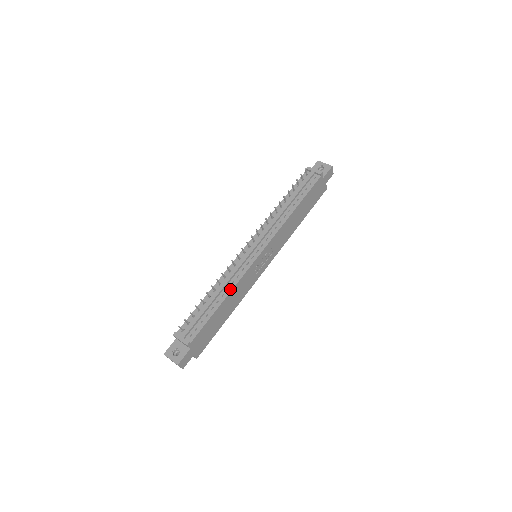
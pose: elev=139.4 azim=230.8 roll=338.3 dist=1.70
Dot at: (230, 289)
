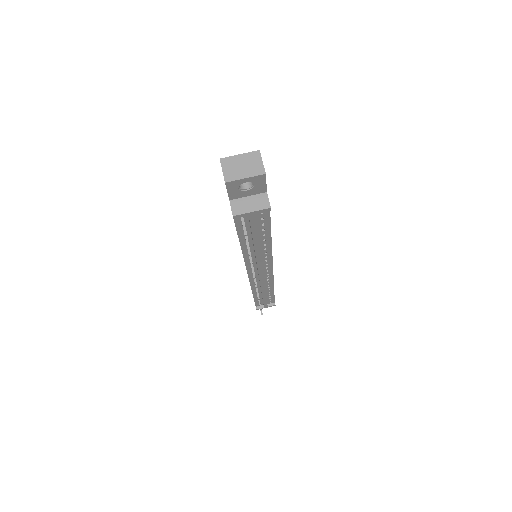
Dot at: (272, 287)
